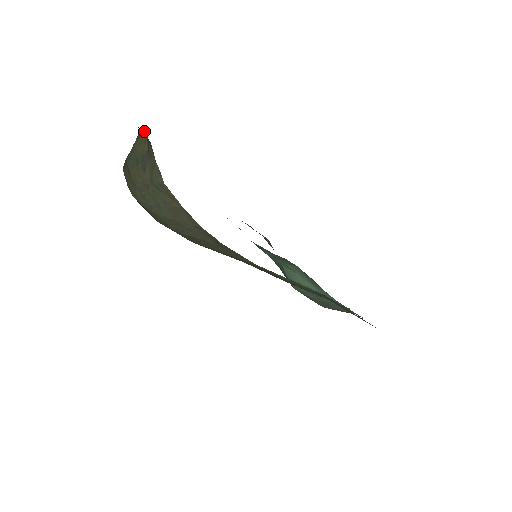
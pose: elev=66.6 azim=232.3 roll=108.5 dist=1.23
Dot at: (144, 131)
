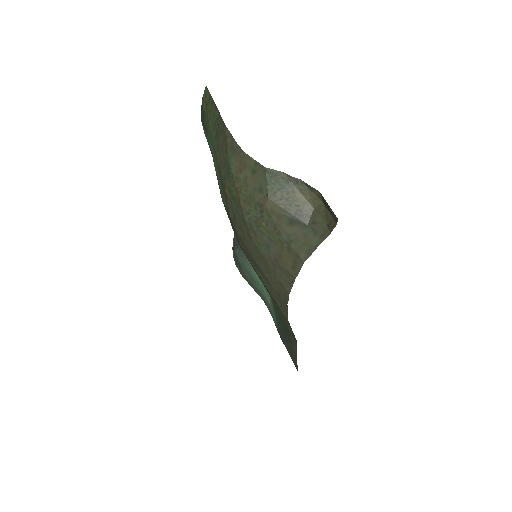
Dot at: (332, 216)
